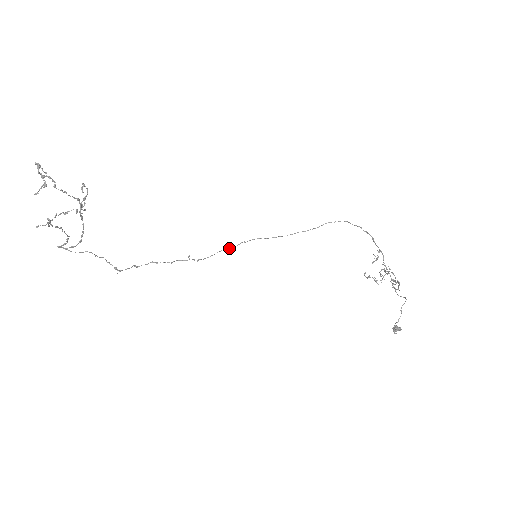
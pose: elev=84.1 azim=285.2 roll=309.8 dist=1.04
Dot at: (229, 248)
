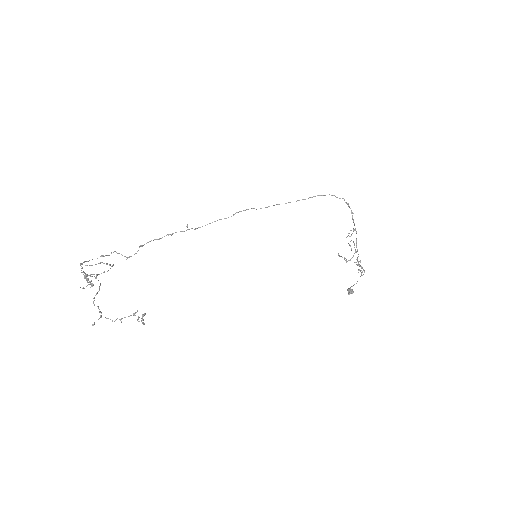
Dot at: occluded
